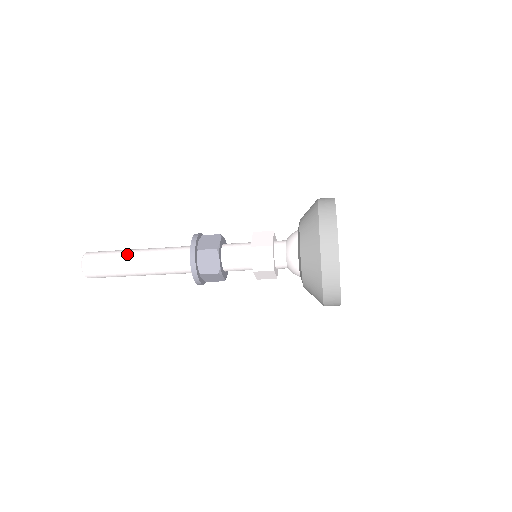
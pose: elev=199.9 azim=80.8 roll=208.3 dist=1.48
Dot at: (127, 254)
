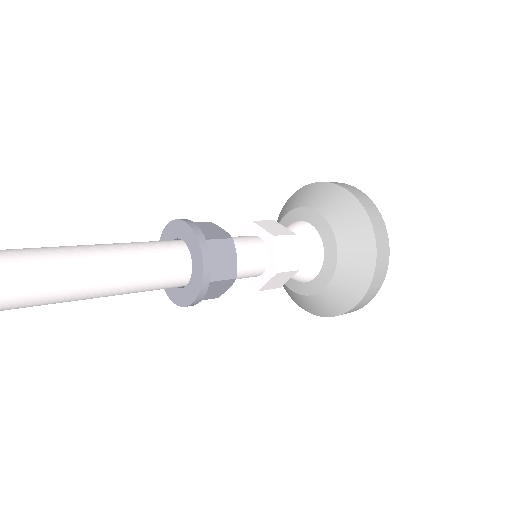
Dot at: (62, 281)
